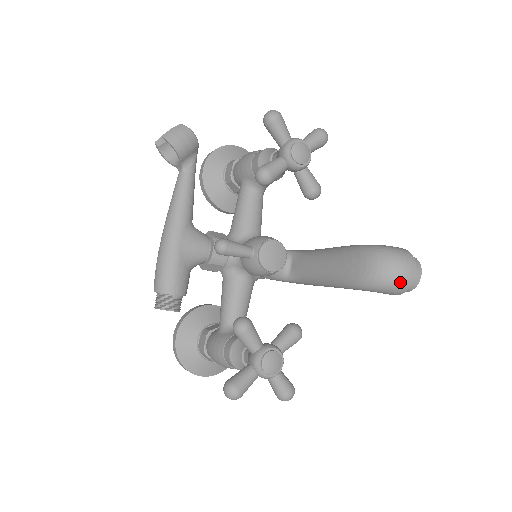
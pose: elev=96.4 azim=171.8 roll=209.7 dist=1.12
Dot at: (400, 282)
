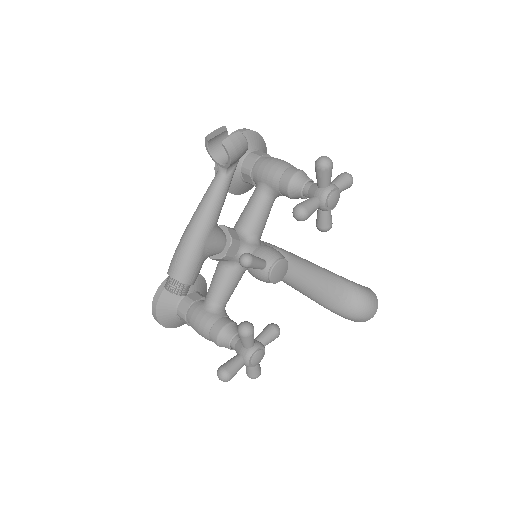
Dot at: (364, 318)
